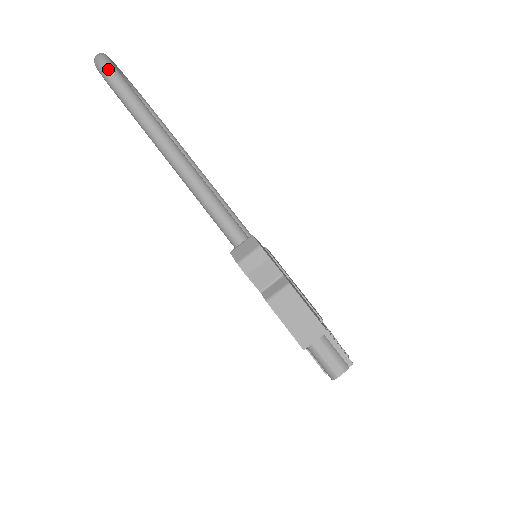
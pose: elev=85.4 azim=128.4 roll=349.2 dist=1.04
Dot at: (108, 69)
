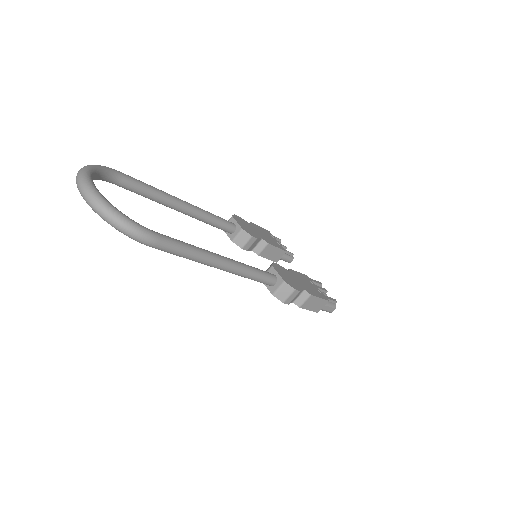
Dot at: (146, 239)
